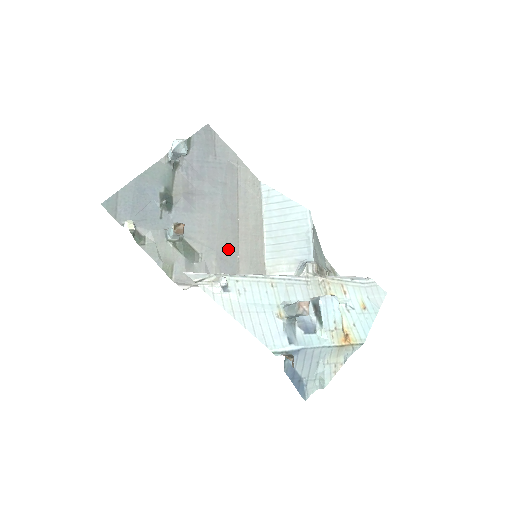
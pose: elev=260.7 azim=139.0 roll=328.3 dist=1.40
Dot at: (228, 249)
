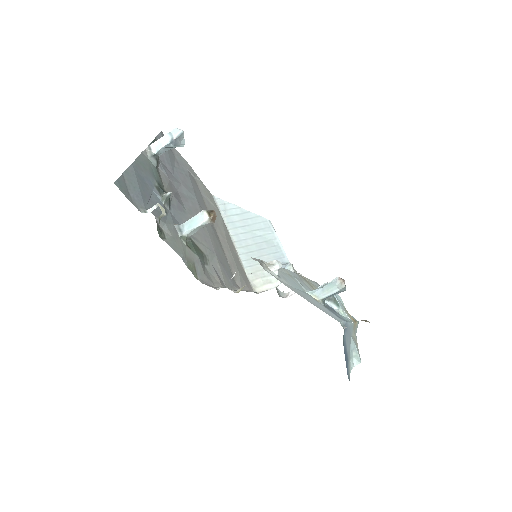
Dot at: (221, 254)
